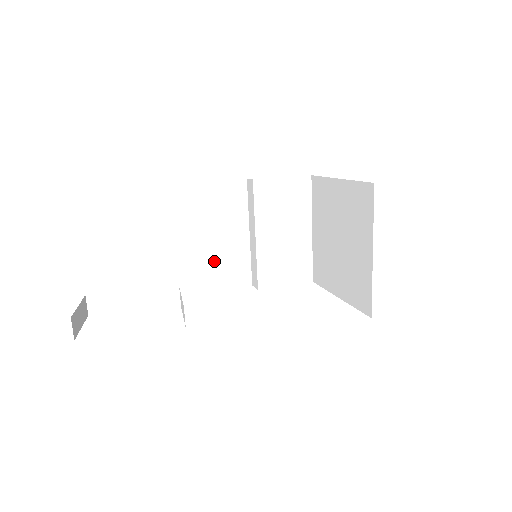
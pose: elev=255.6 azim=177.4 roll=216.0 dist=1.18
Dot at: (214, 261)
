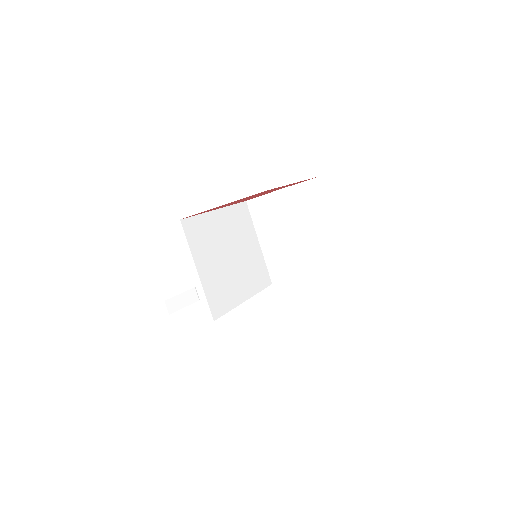
Dot at: (271, 259)
